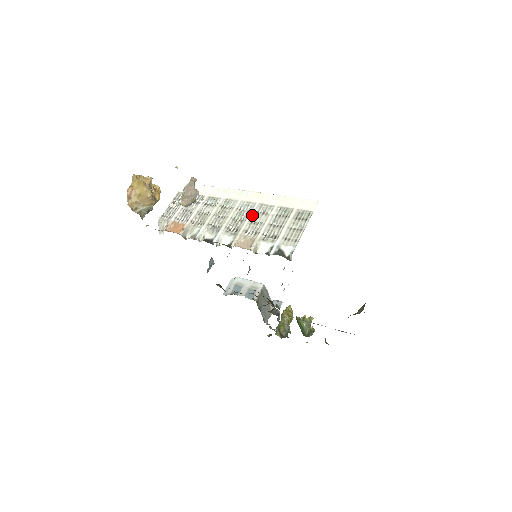
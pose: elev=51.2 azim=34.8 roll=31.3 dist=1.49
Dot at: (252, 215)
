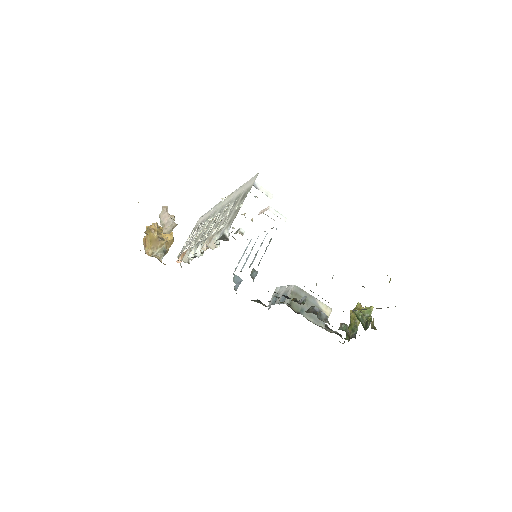
Dot at: (219, 216)
